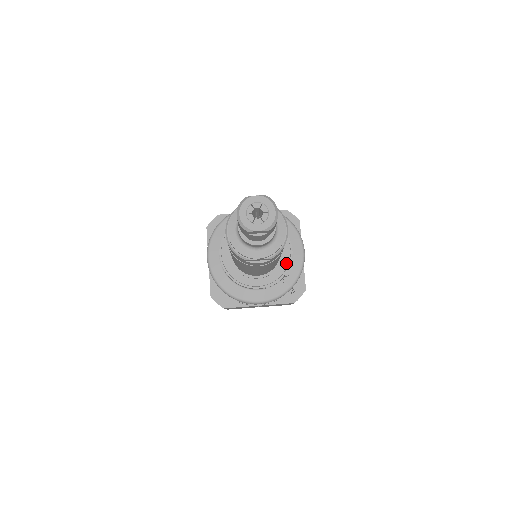
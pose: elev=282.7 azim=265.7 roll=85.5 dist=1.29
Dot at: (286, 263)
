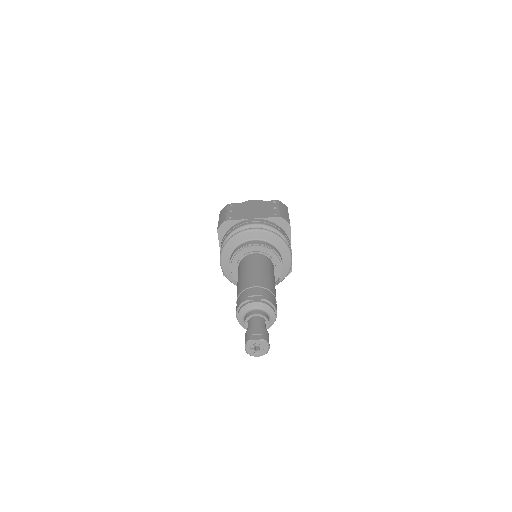
Dot at: (278, 275)
